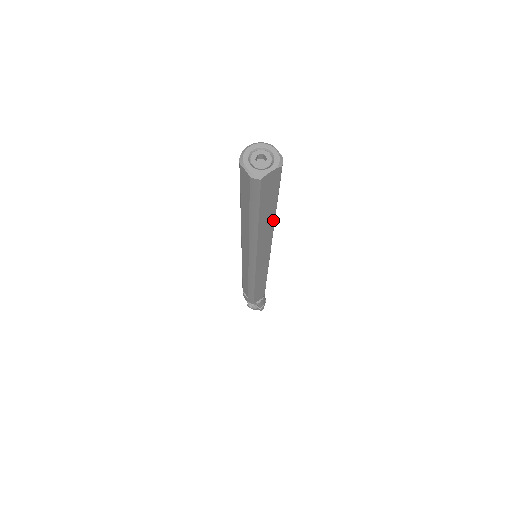
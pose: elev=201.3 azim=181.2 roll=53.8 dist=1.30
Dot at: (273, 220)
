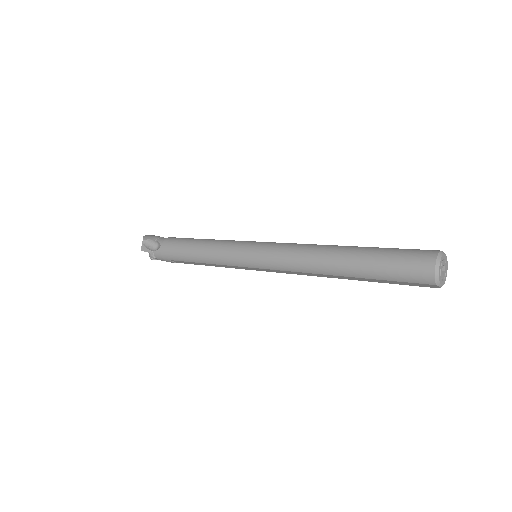
Dot at: occluded
